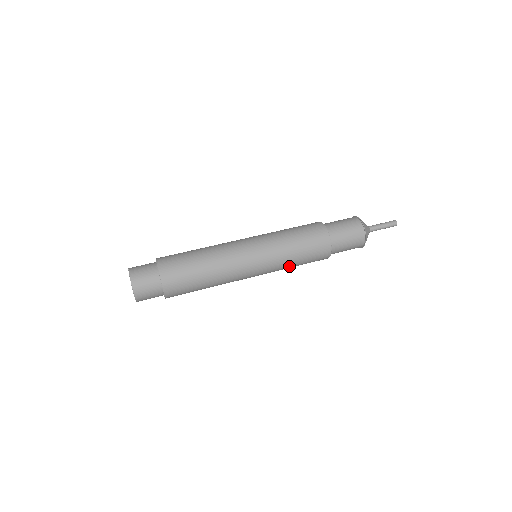
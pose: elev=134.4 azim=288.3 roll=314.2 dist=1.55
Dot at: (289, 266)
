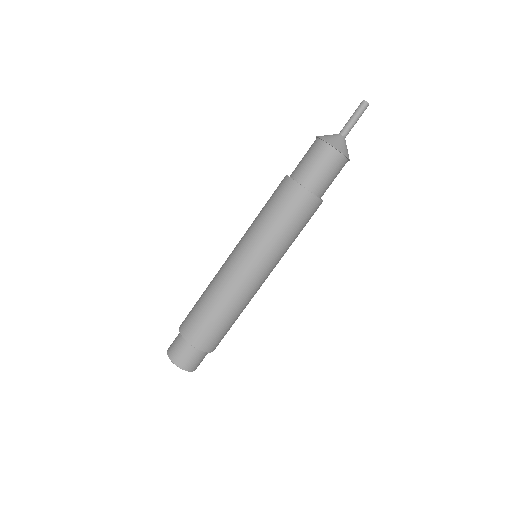
Dot at: occluded
